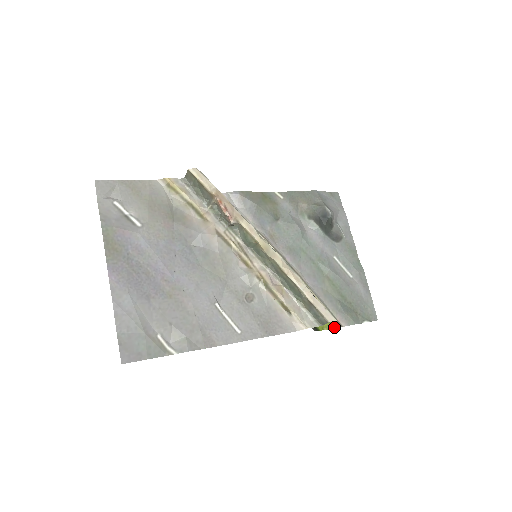
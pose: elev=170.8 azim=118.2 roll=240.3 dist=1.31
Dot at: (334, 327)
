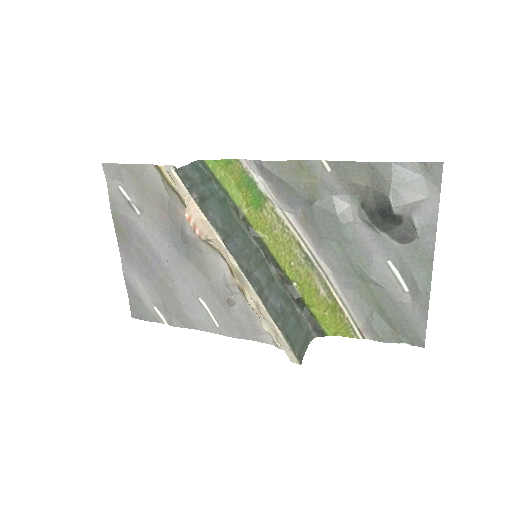
Dot at: (352, 336)
